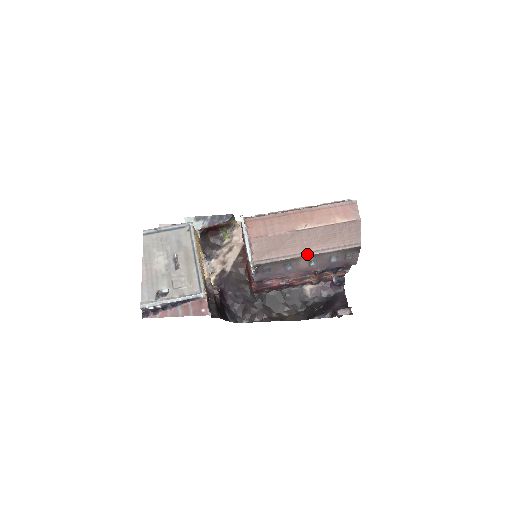
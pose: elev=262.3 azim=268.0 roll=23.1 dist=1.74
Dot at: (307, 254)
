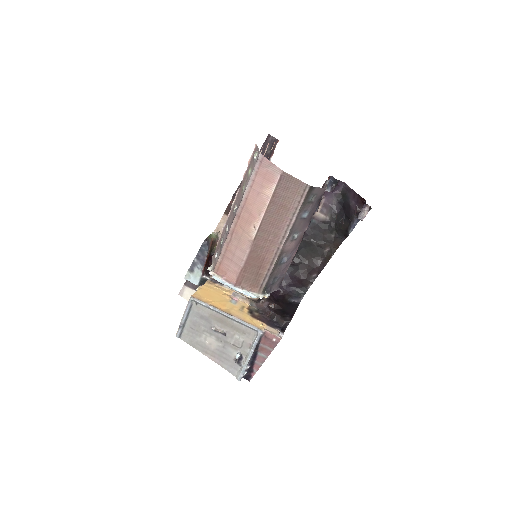
Dot at: (283, 242)
